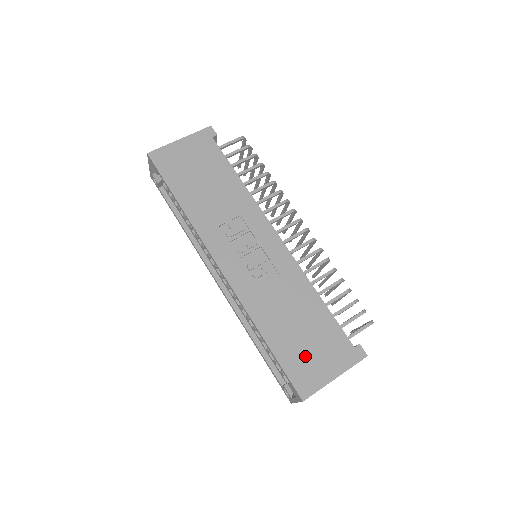
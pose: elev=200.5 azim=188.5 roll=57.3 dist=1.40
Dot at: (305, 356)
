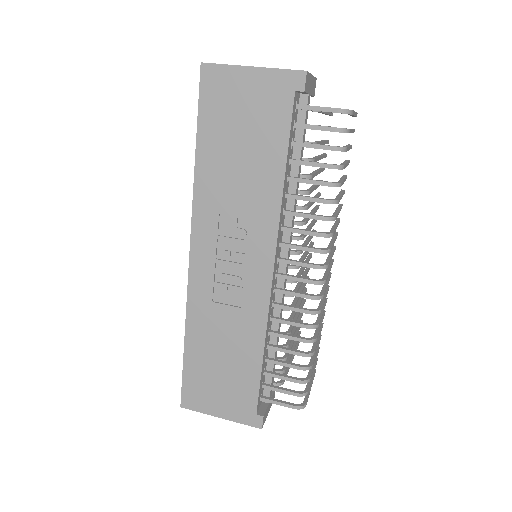
Dot at: (208, 383)
